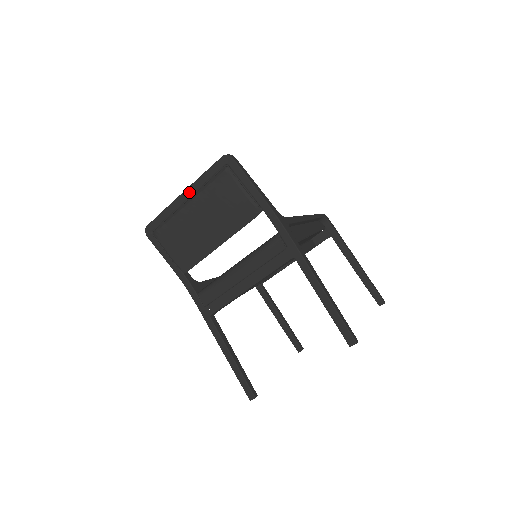
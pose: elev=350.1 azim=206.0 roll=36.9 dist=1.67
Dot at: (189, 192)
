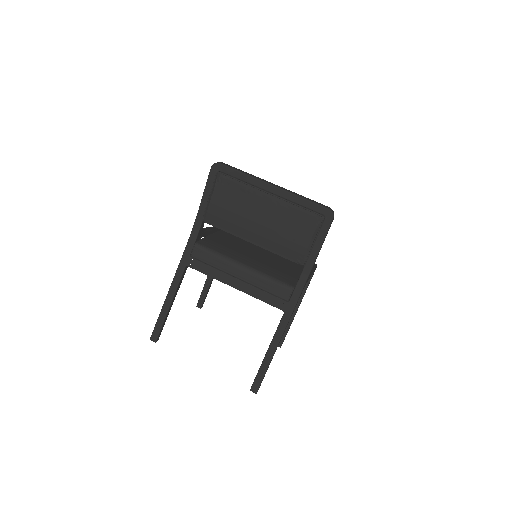
Dot at: (279, 192)
